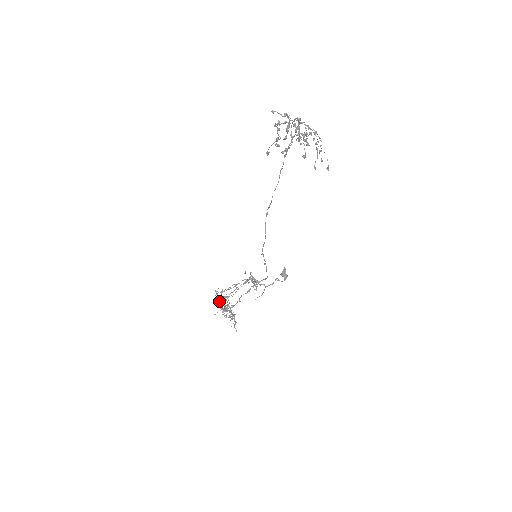
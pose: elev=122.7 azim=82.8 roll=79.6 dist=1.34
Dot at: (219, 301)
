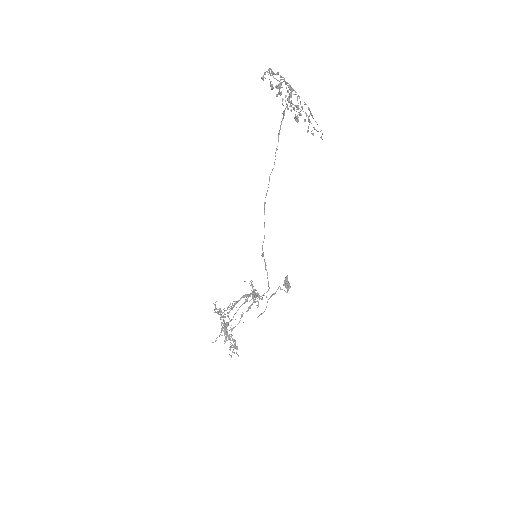
Dot at: occluded
